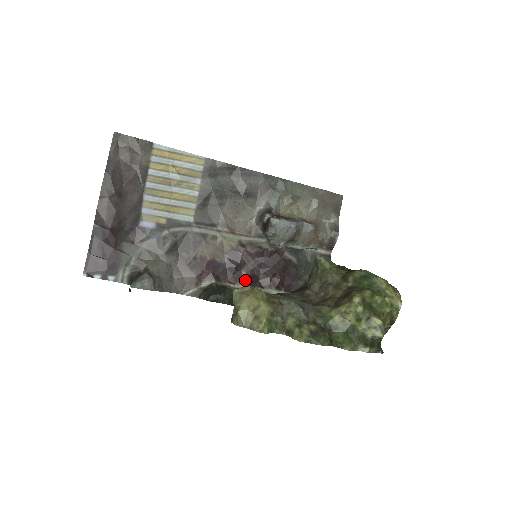
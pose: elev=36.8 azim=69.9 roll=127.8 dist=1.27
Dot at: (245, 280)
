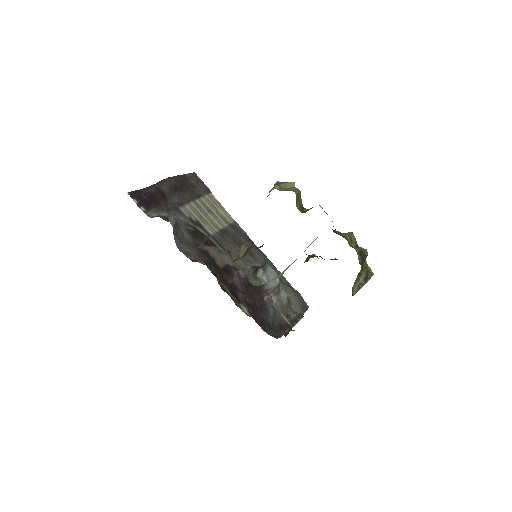
Dot at: (228, 286)
